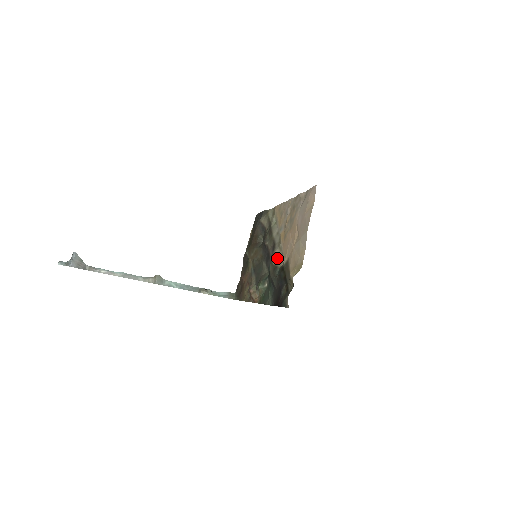
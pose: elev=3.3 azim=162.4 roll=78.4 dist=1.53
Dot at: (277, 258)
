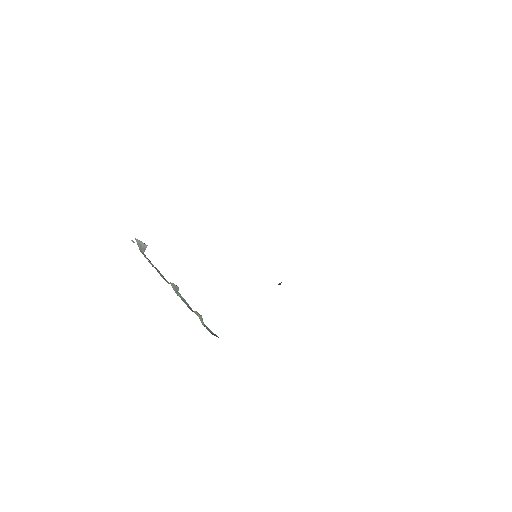
Dot at: occluded
